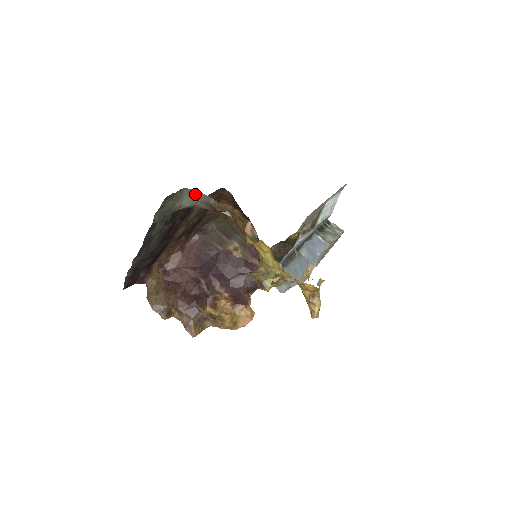
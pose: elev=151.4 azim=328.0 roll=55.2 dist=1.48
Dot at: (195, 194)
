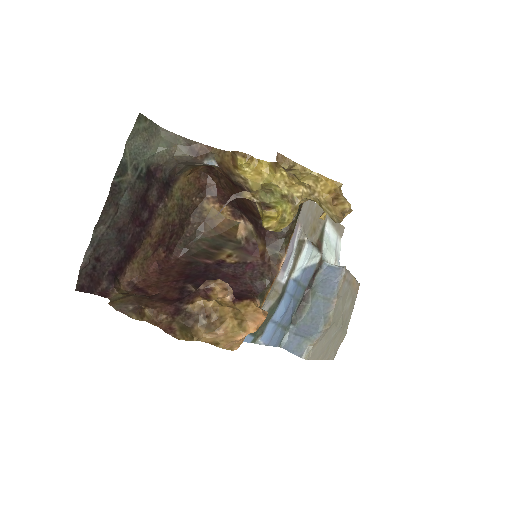
Dot at: (173, 137)
